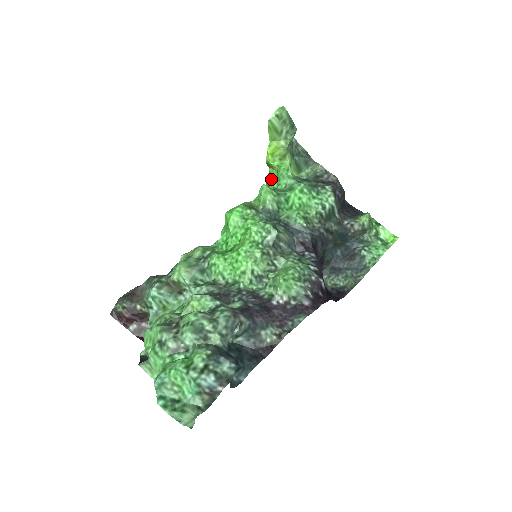
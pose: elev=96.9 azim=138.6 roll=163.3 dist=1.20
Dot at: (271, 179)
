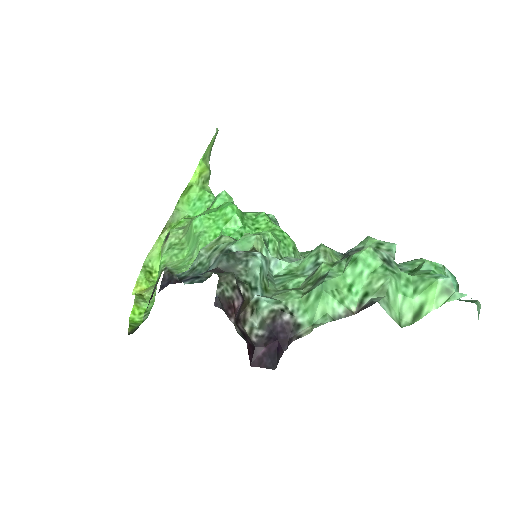
Dot at: (182, 209)
